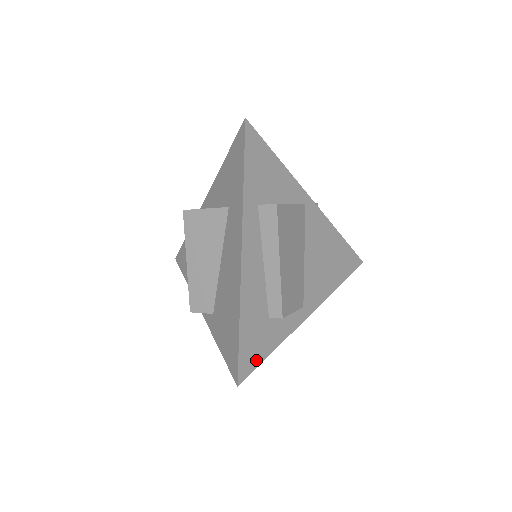
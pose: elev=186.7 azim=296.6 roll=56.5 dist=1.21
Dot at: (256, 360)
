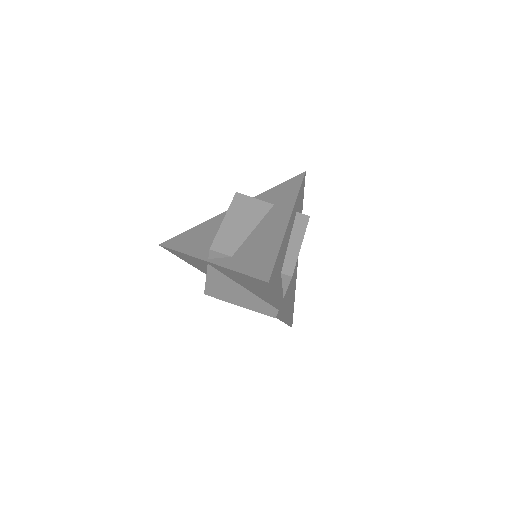
Dot at: (273, 285)
